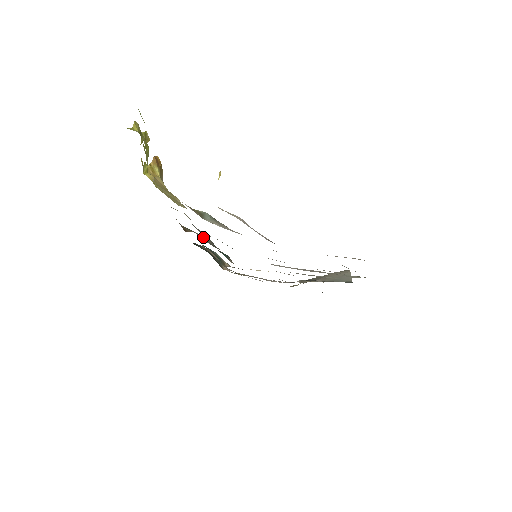
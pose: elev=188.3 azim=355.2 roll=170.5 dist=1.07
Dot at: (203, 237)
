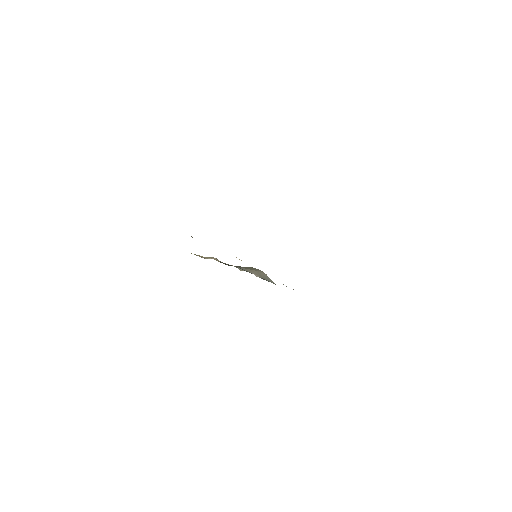
Dot at: occluded
